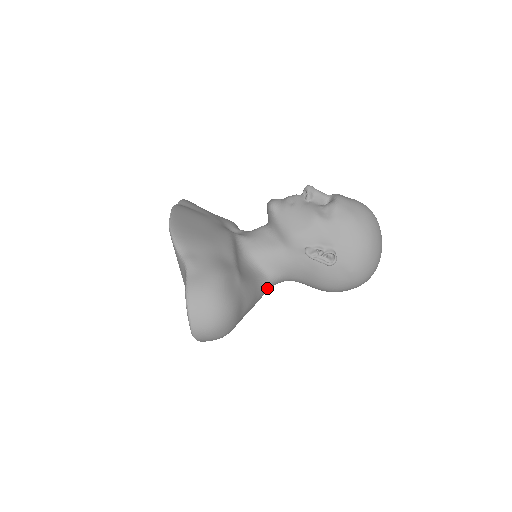
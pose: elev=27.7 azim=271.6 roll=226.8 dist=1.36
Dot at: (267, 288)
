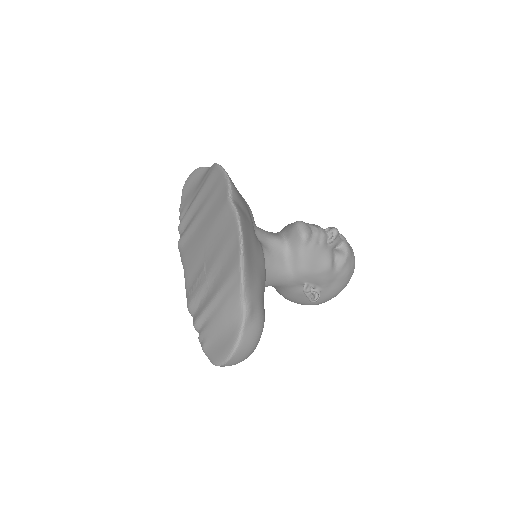
Dot at: occluded
